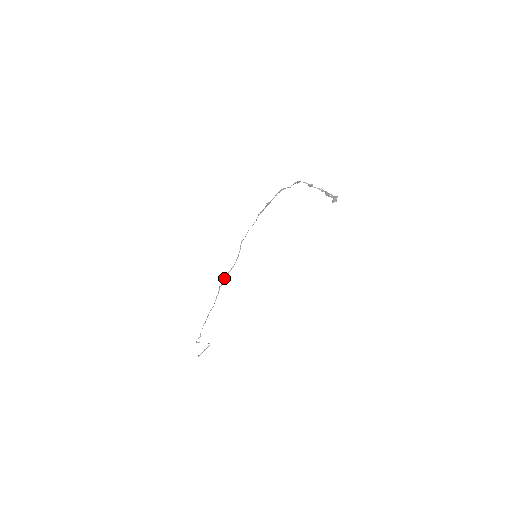
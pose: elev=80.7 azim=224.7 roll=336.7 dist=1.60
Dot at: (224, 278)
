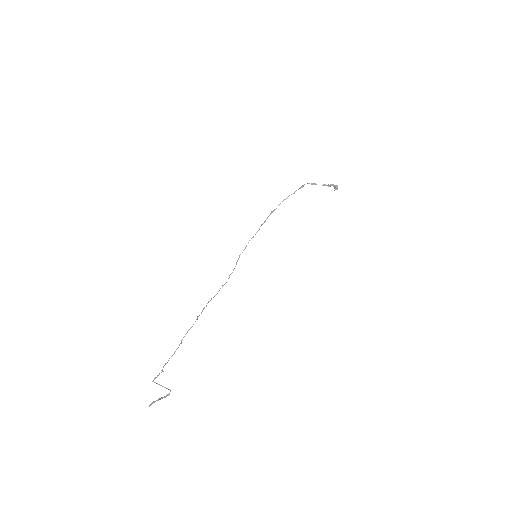
Dot at: (211, 298)
